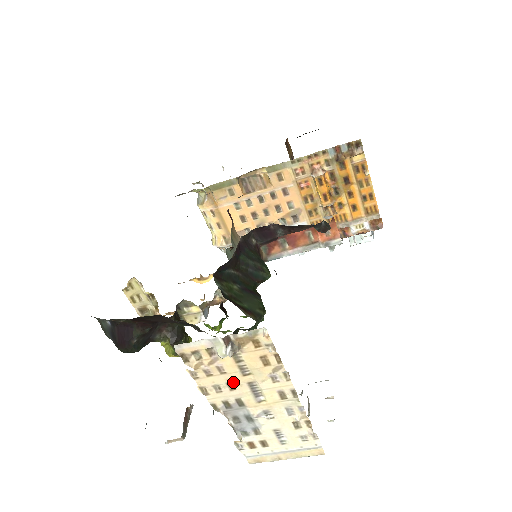
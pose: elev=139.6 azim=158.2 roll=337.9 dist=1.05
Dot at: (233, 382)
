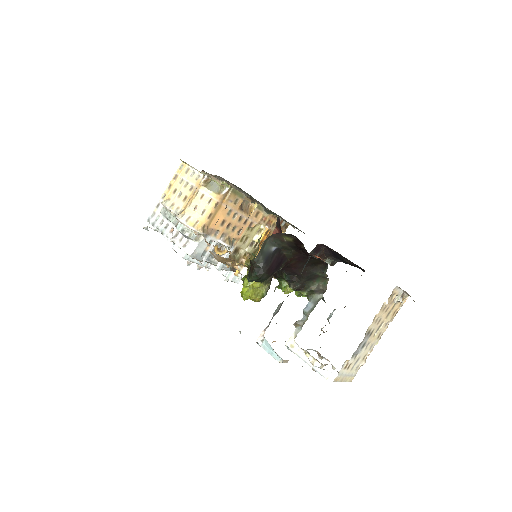
Dot at: (382, 319)
